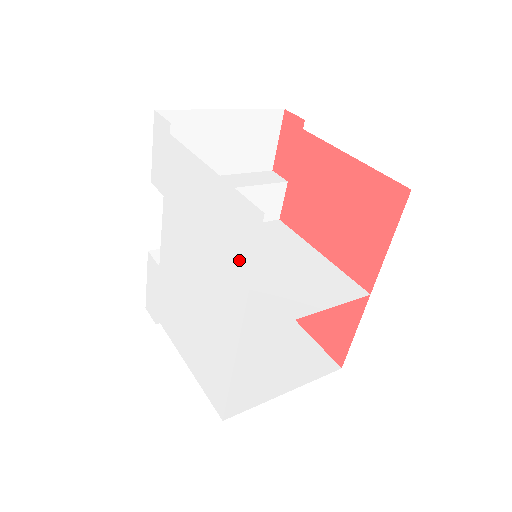
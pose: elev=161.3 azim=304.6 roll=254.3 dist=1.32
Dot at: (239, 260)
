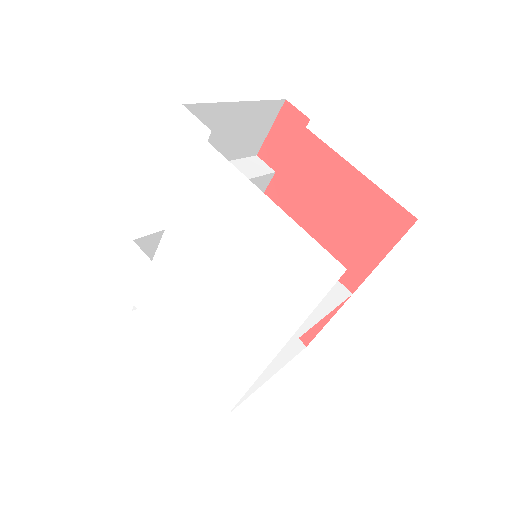
Dot at: (295, 295)
